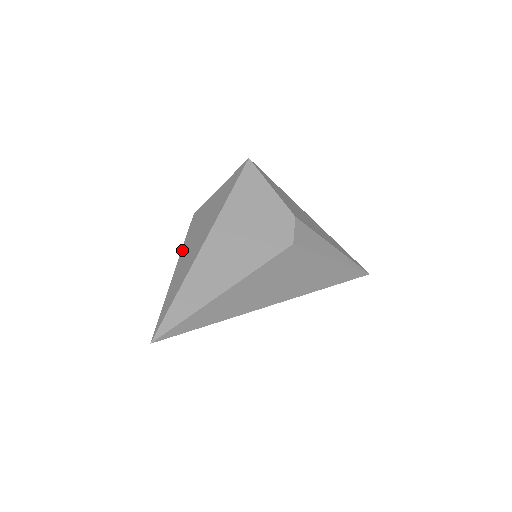
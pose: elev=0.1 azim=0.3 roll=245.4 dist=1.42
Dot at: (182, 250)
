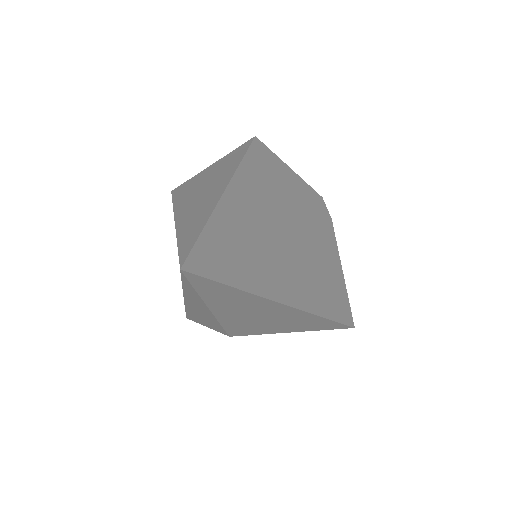
Dot at: (175, 207)
